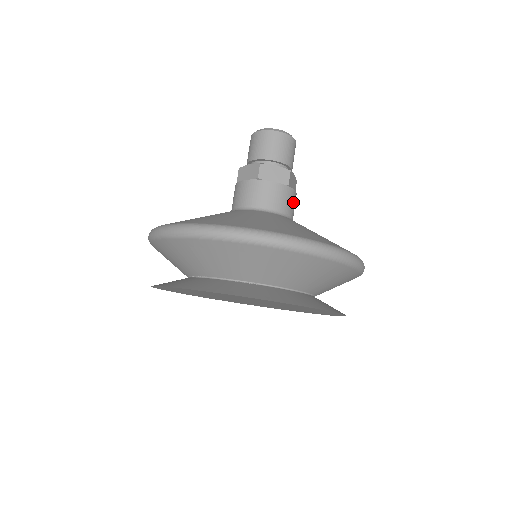
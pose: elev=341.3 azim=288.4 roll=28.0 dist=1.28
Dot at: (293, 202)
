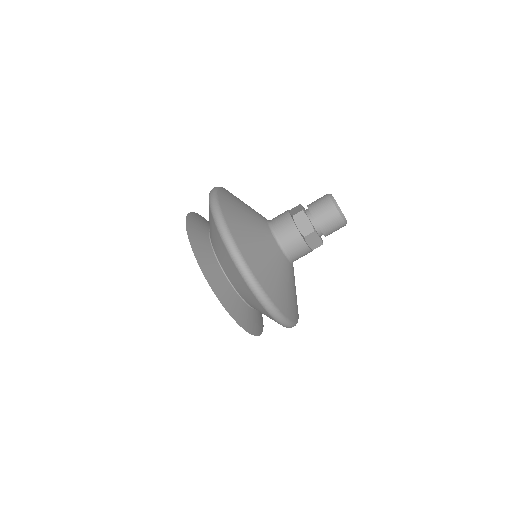
Dot at: (299, 250)
